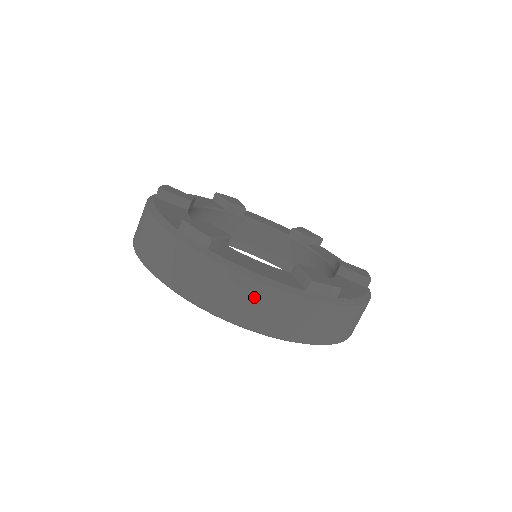
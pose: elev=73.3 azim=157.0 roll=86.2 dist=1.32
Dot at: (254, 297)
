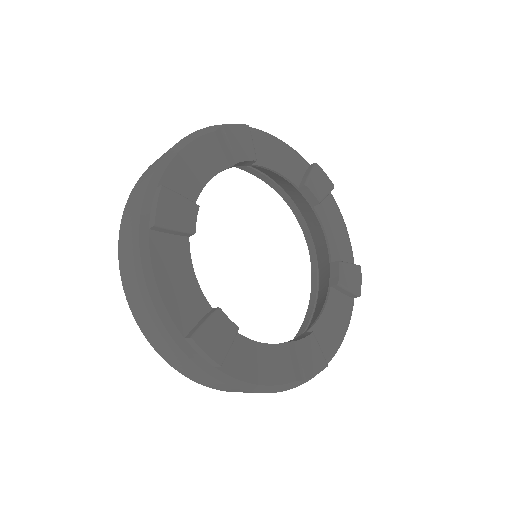
Dot at: occluded
